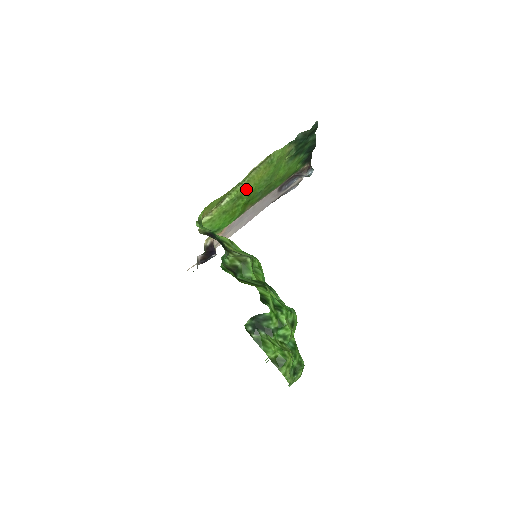
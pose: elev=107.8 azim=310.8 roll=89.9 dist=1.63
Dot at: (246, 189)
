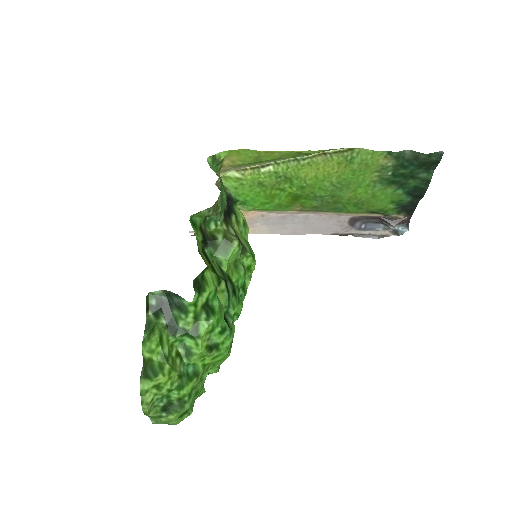
Dot at: (301, 174)
